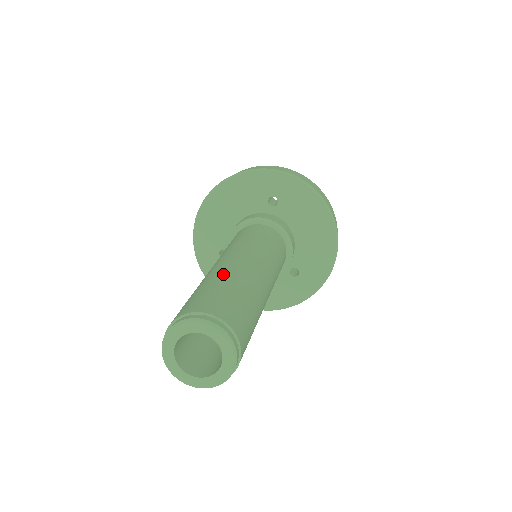
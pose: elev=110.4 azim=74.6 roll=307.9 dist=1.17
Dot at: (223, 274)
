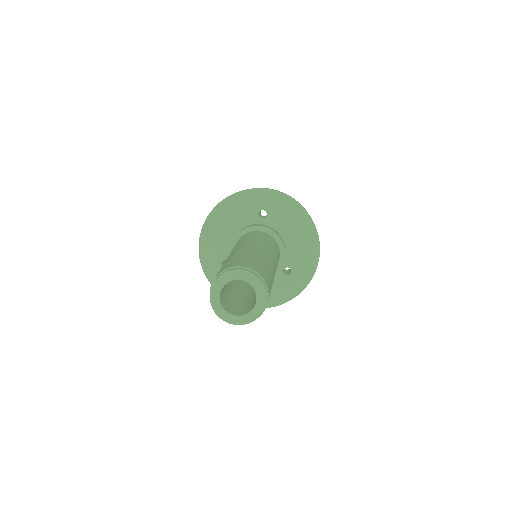
Dot at: (242, 252)
